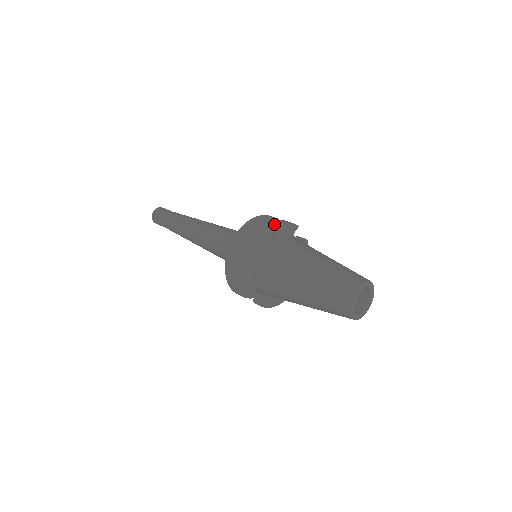
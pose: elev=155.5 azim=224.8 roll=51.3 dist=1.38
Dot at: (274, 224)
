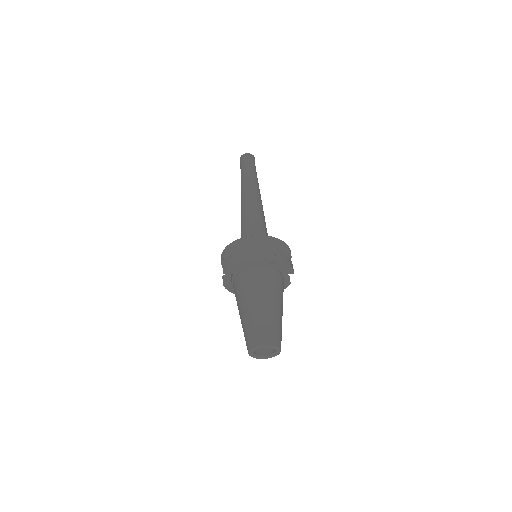
Dot at: (282, 257)
